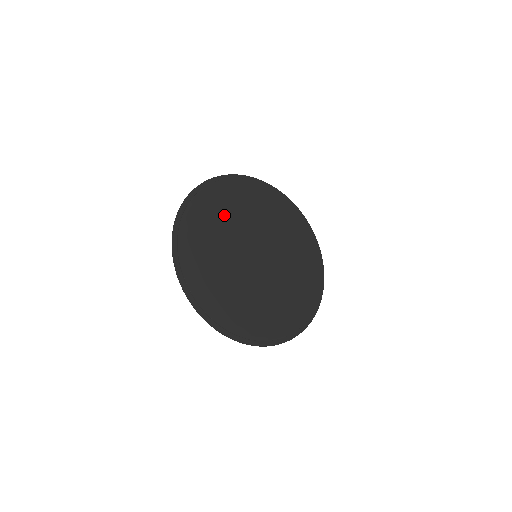
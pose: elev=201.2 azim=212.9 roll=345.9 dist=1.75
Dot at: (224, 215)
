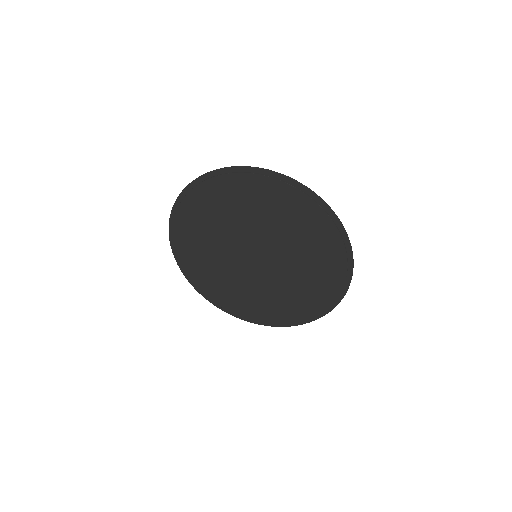
Dot at: (208, 260)
